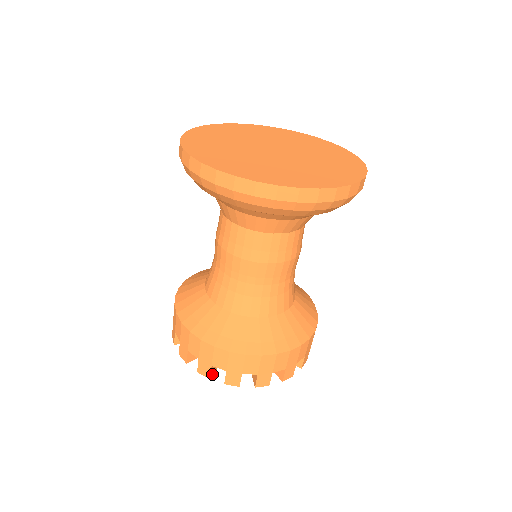
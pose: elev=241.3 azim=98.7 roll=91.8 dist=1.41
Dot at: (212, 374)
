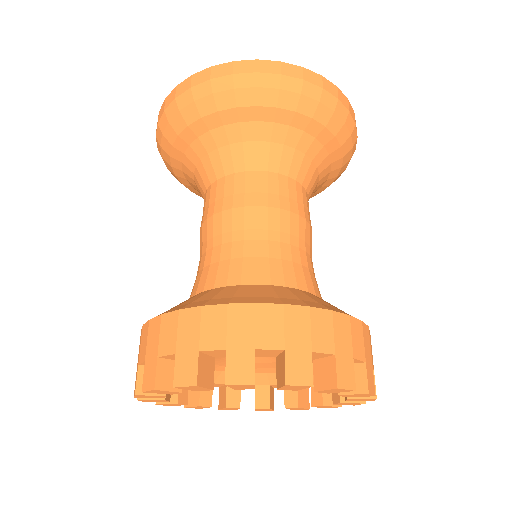
Dot at: (201, 384)
